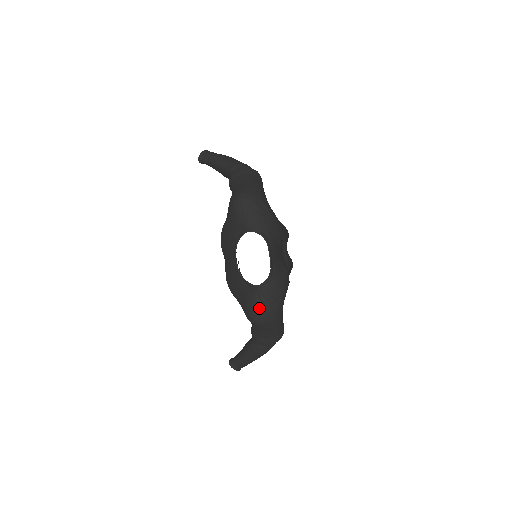
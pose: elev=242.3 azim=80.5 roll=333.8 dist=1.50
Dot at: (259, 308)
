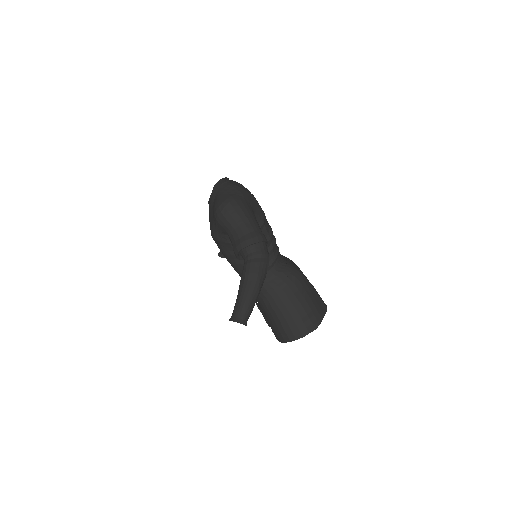
Dot at: (220, 199)
